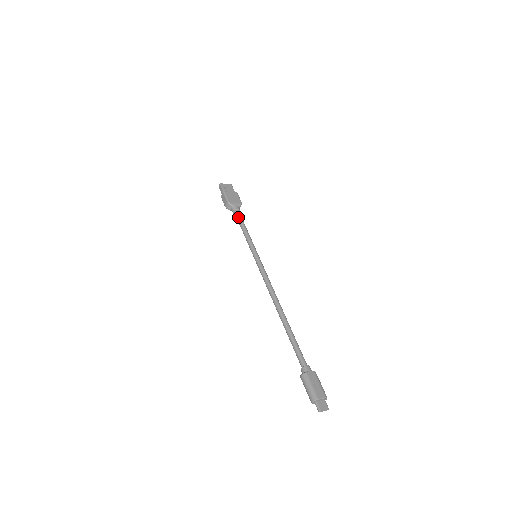
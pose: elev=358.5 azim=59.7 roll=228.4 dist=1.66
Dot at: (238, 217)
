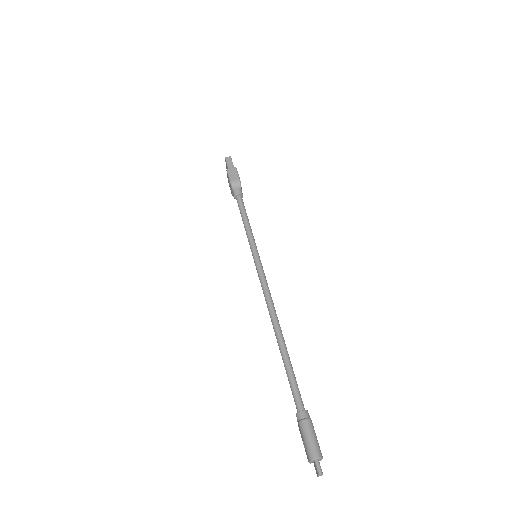
Dot at: (243, 203)
